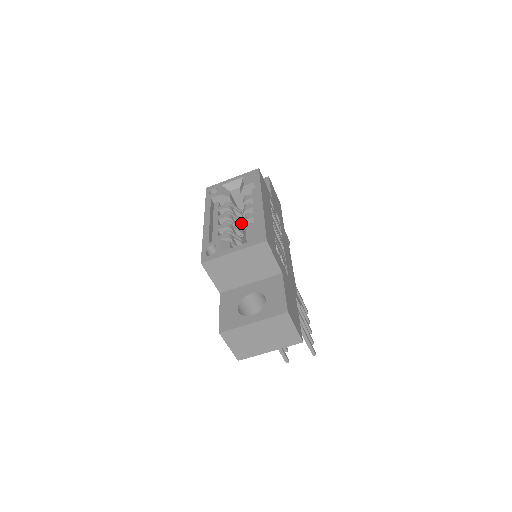
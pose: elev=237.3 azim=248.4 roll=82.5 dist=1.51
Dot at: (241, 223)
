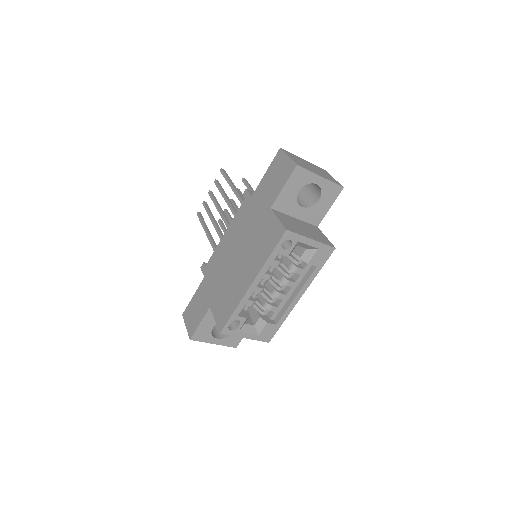
Dot at: occluded
